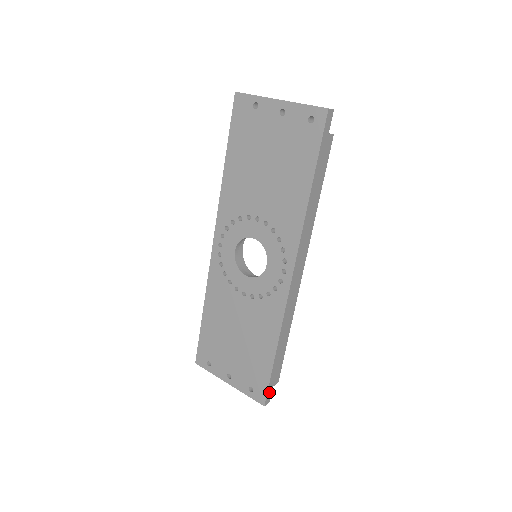
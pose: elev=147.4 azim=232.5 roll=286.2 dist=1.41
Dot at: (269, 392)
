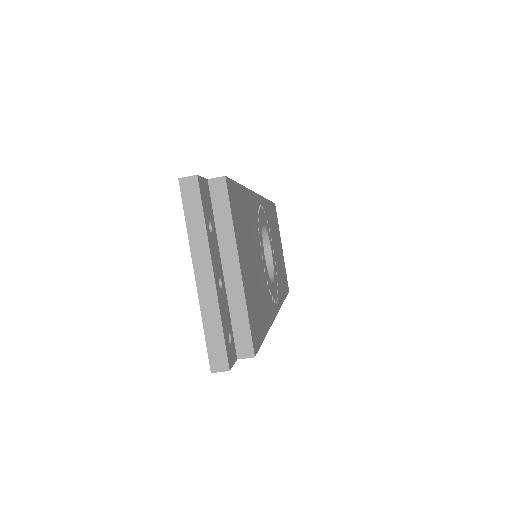
Dot at: occluded
